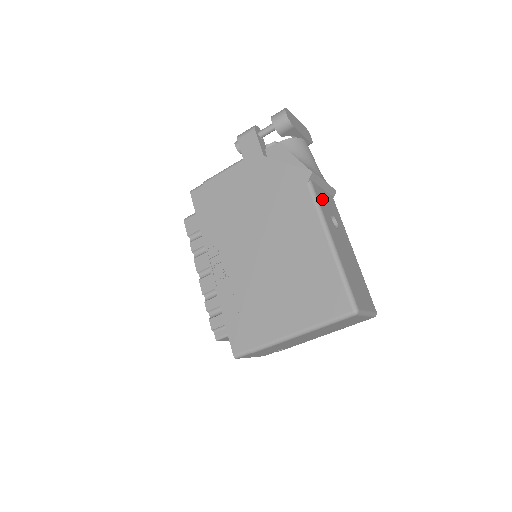
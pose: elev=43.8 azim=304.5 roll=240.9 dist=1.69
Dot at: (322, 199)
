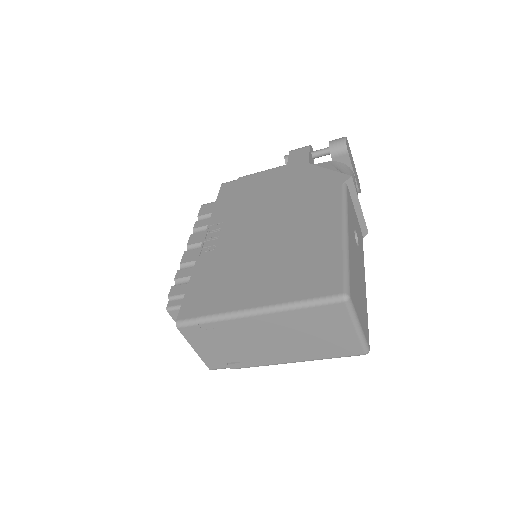
Dot at: (351, 209)
